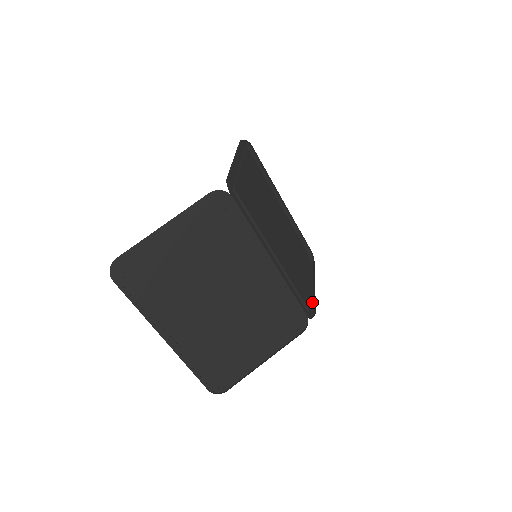
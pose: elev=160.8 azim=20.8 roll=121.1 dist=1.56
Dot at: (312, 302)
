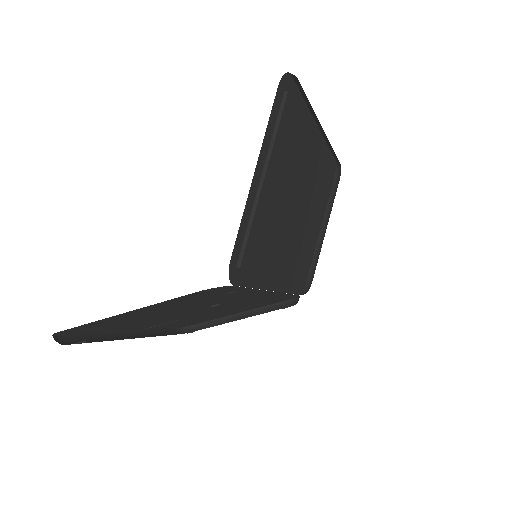
Dot at: (313, 256)
